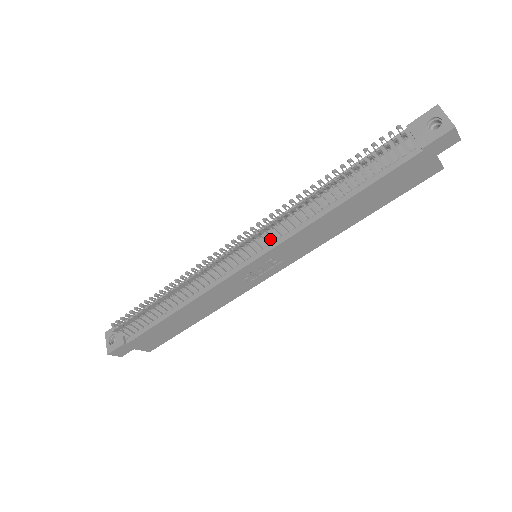
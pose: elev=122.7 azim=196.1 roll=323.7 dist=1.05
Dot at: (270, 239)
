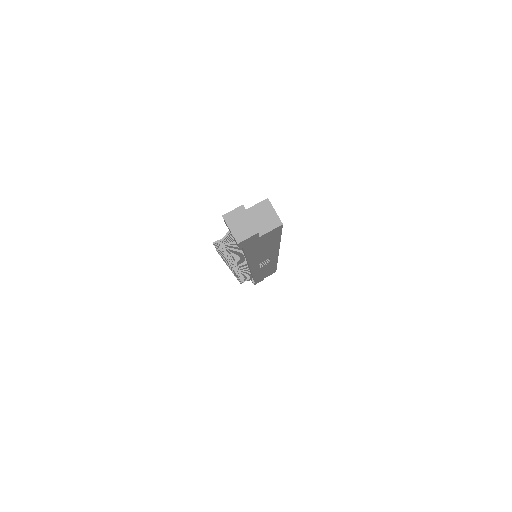
Dot at: (244, 265)
